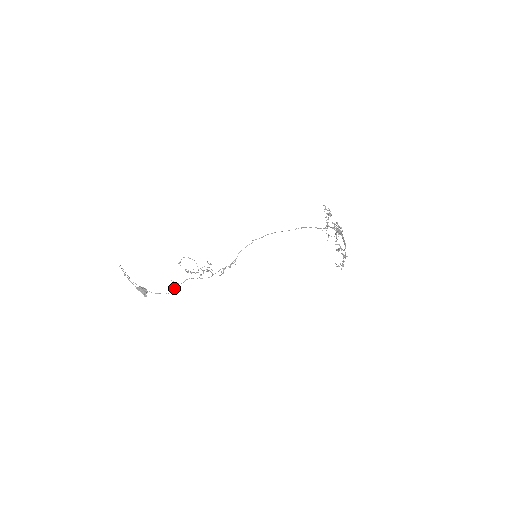
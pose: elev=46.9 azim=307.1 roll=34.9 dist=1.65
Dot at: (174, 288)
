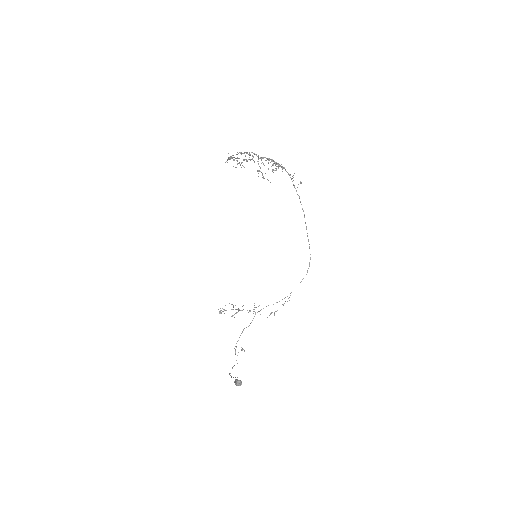
Dot at: occluded
